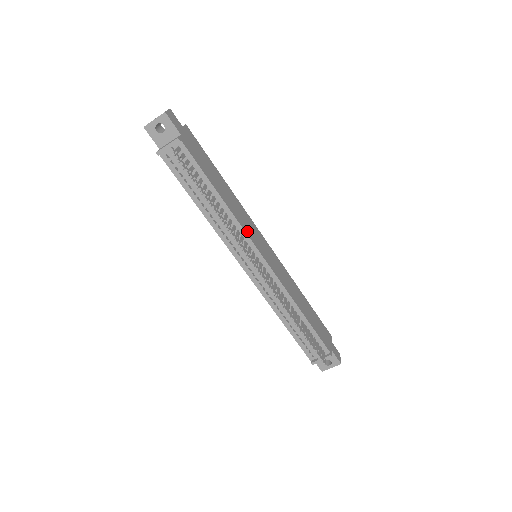
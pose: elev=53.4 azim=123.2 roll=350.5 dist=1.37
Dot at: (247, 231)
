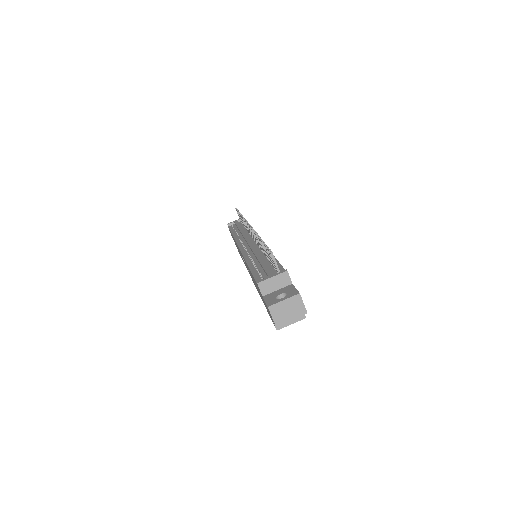
Dot at: occluded
